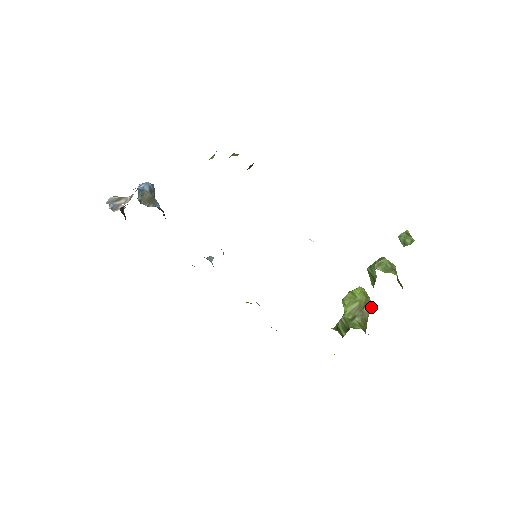
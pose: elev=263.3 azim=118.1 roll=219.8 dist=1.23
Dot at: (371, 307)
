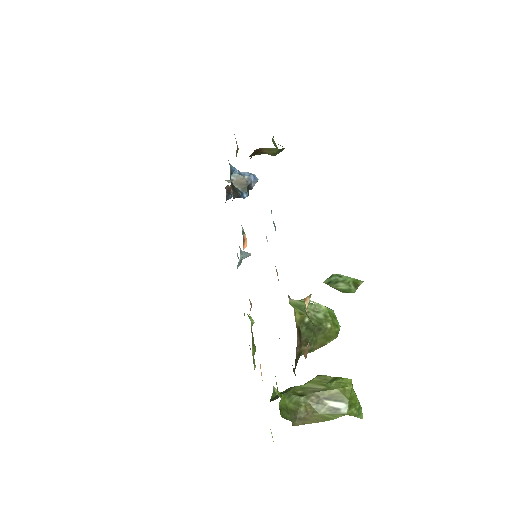
Dot at: (342, 412)
